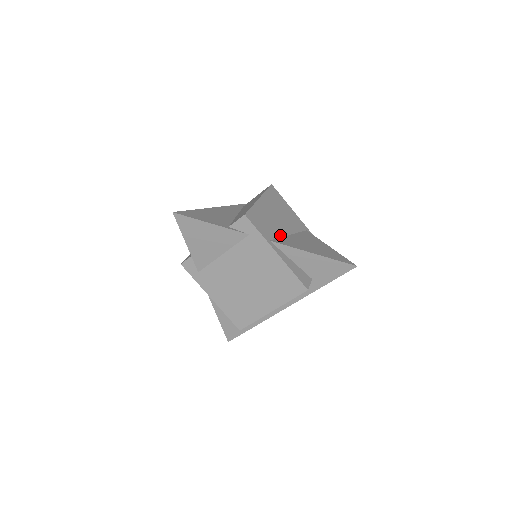
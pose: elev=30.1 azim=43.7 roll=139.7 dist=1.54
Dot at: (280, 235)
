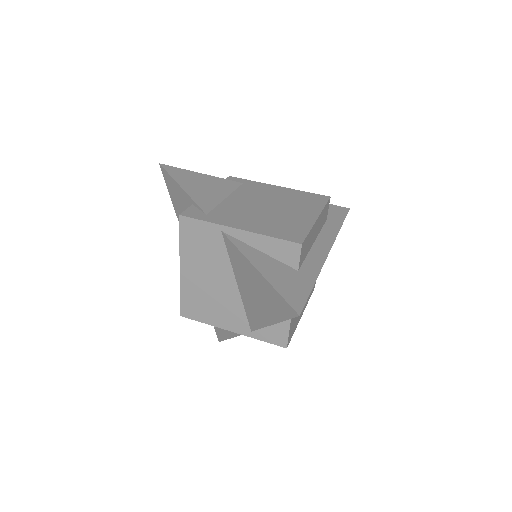
Dot at: occluded
